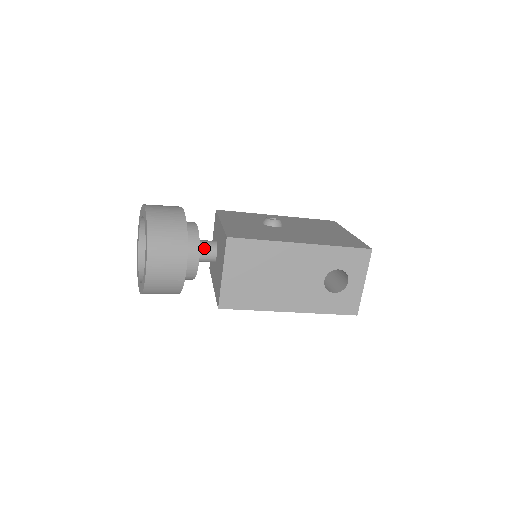
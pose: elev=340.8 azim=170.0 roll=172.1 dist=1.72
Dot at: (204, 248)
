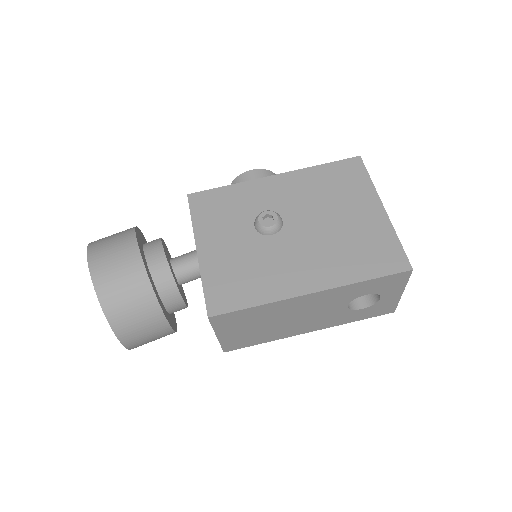
Dot at: (187, 274)
